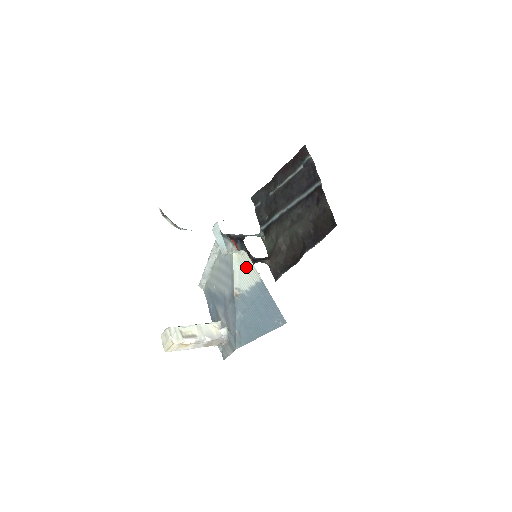
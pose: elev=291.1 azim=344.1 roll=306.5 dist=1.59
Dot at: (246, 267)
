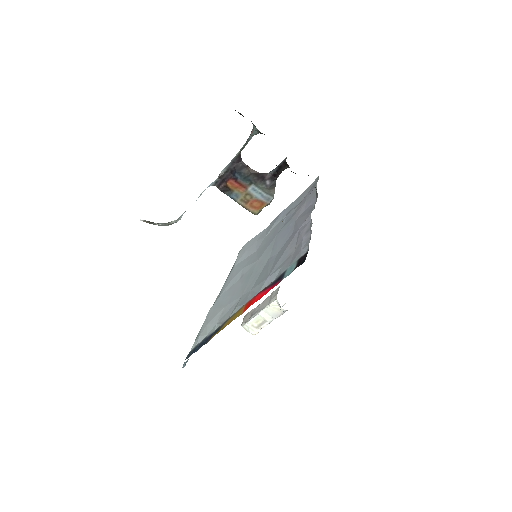
Dot at: occluded
